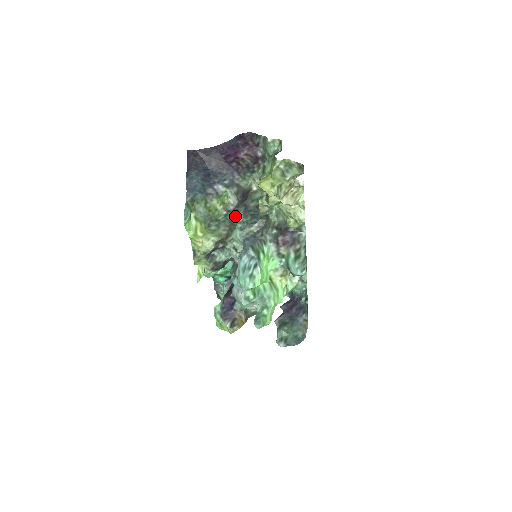
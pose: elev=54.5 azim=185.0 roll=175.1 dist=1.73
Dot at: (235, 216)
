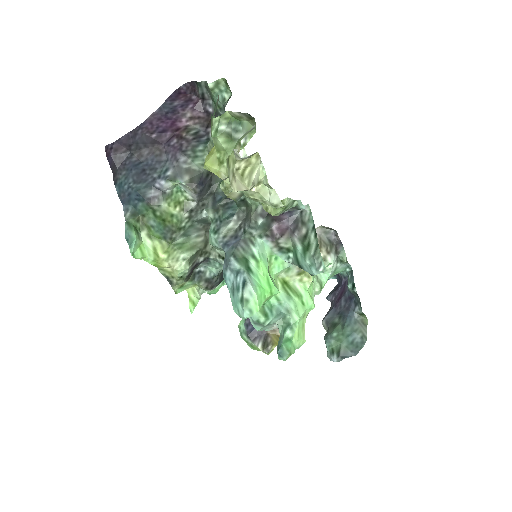
Dot at: (204, 214)
